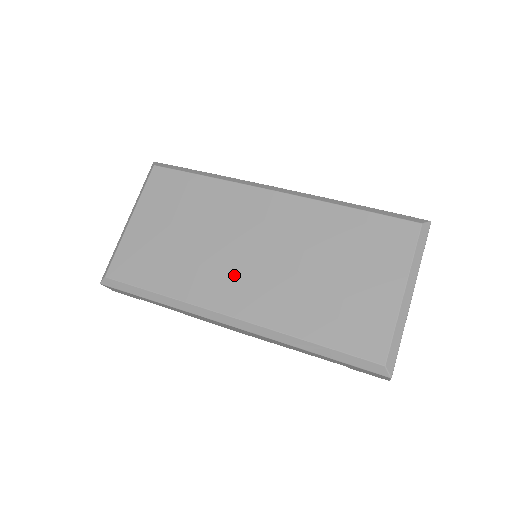
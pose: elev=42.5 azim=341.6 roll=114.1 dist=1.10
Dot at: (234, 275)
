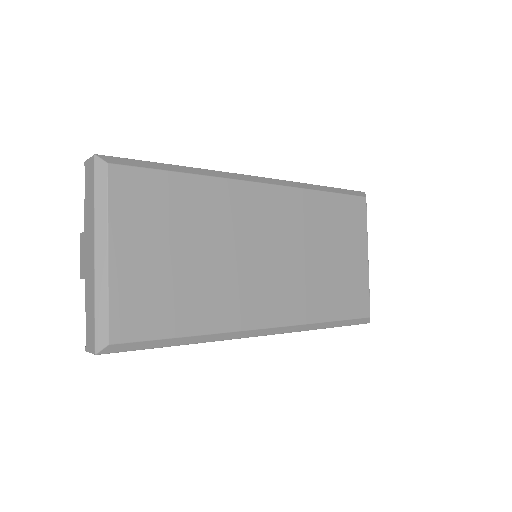
Dot at: (258, 286)
